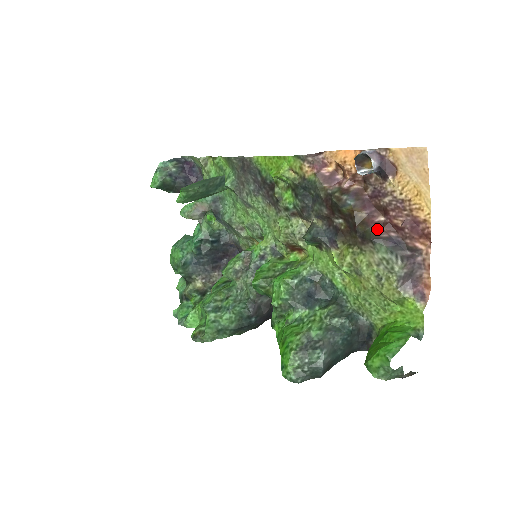
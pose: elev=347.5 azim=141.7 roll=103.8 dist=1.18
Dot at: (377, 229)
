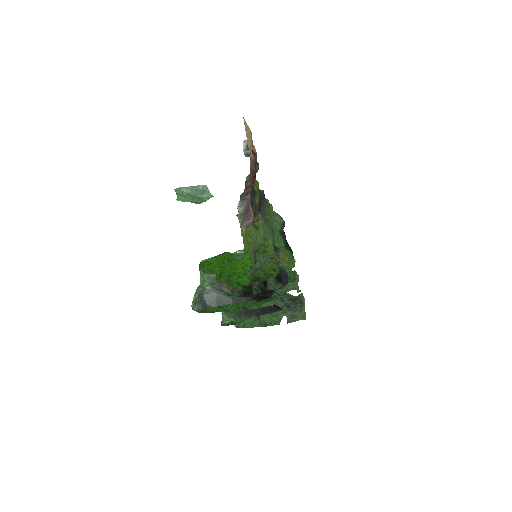
Dot at: (247, 189)
